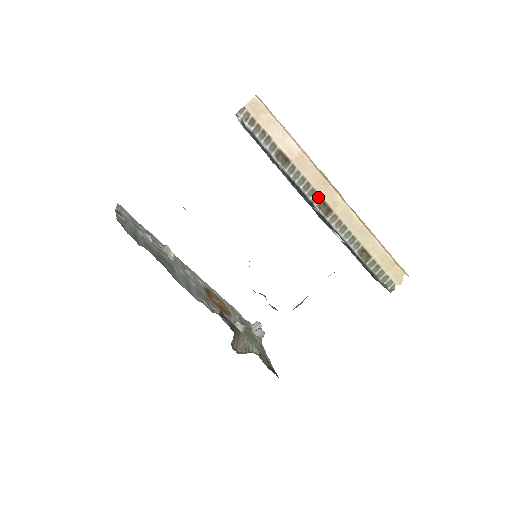
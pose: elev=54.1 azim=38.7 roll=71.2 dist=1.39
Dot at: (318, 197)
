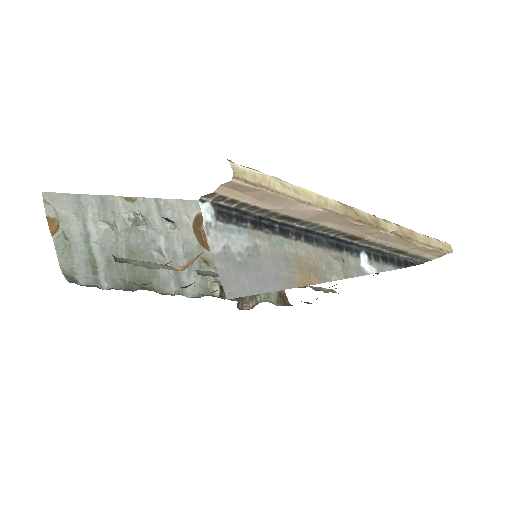
Dot at: (344, 234)
